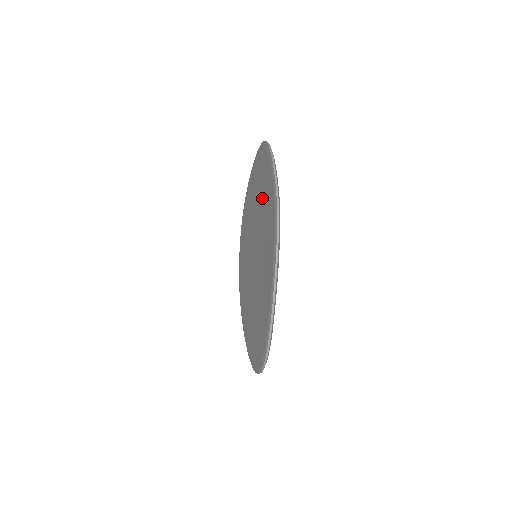
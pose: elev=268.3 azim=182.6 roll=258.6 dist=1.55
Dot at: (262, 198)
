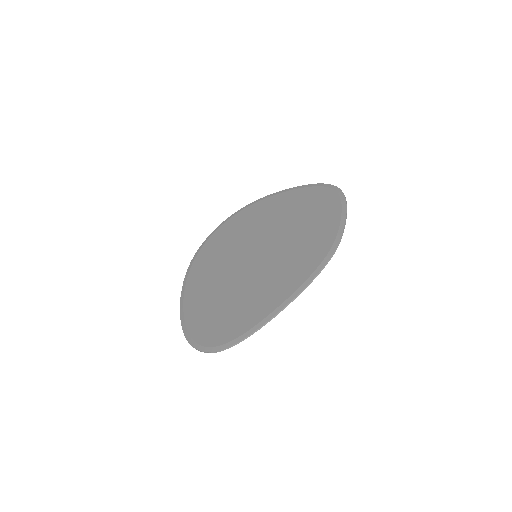
Dot at: (306, 224)
